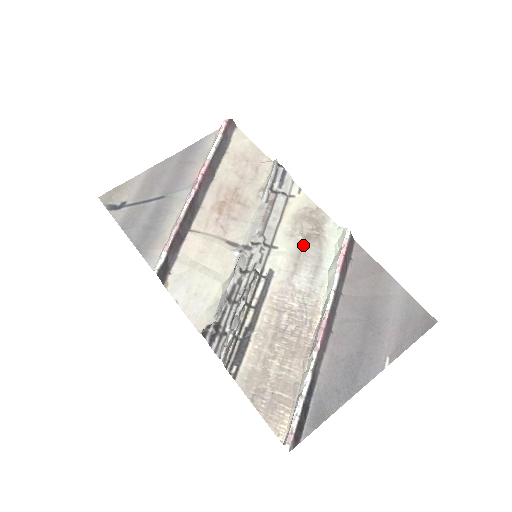
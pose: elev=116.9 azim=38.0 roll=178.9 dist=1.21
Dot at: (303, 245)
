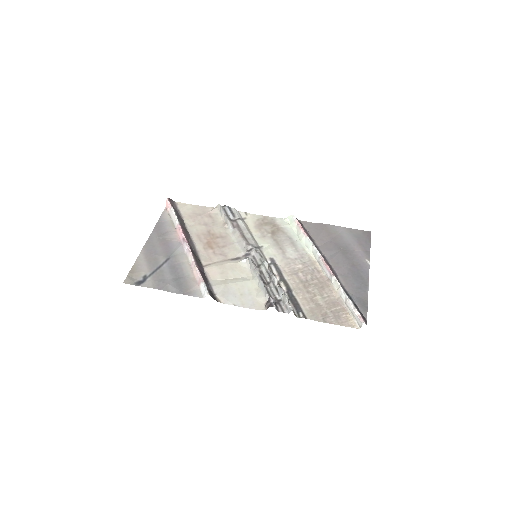
Dot at: (275, 237)
